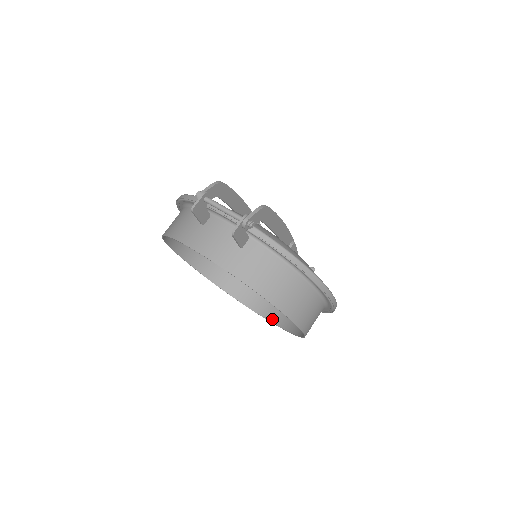
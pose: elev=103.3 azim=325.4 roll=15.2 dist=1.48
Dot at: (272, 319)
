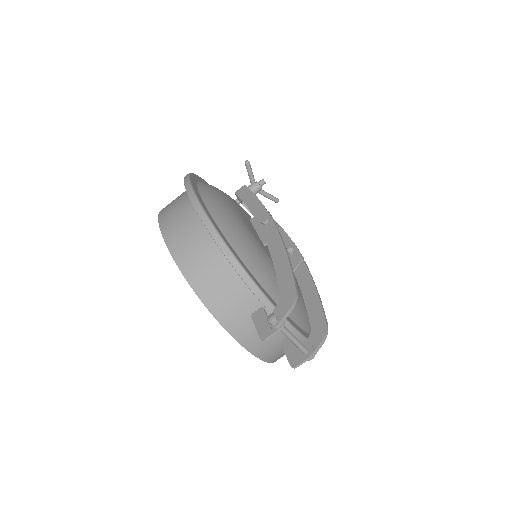
Dot at: occluded
